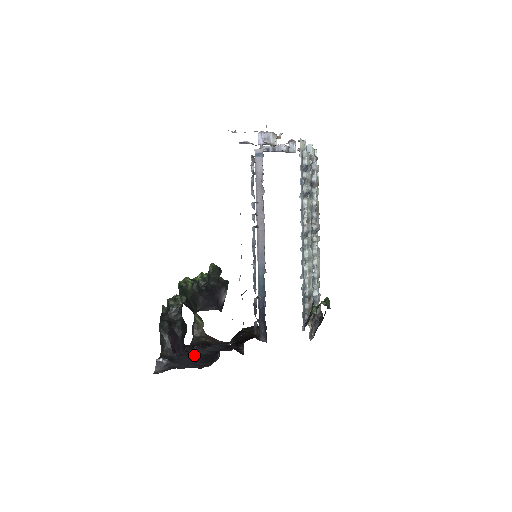
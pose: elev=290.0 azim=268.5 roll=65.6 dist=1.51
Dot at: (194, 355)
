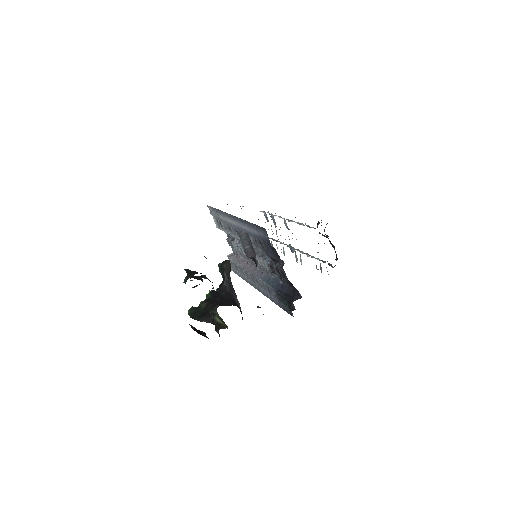
Dot at: occluded
